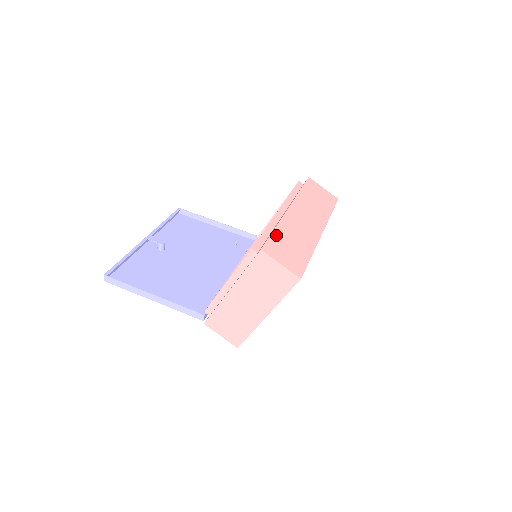
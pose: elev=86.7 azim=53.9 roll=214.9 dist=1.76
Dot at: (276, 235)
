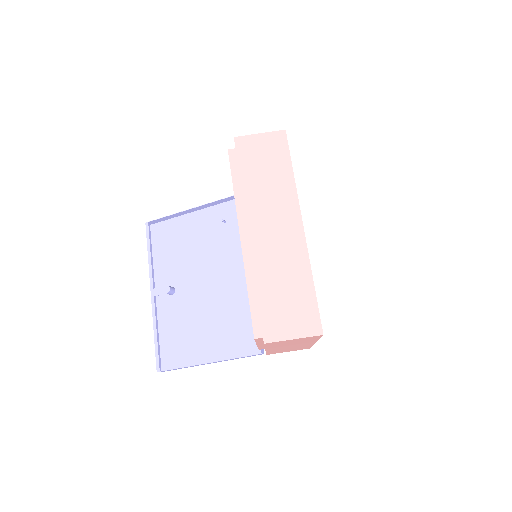
Dot at: (263, 300)
